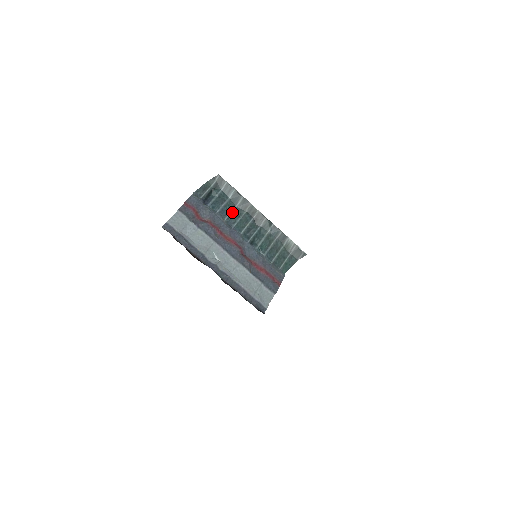
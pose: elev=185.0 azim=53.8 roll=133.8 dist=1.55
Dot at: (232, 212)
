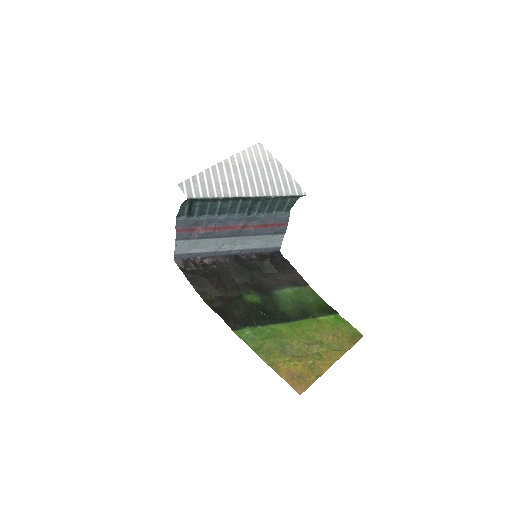
Dot at: (219, 208)
